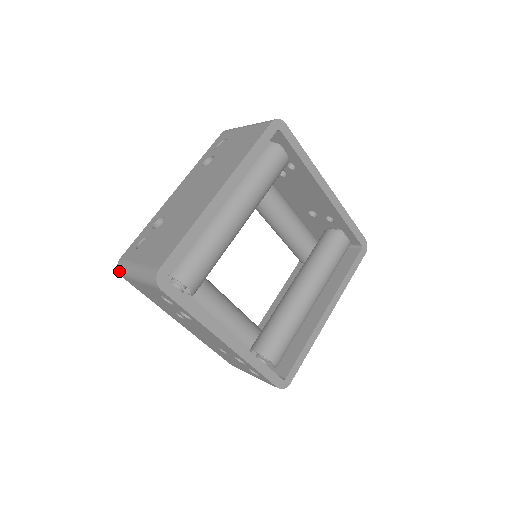
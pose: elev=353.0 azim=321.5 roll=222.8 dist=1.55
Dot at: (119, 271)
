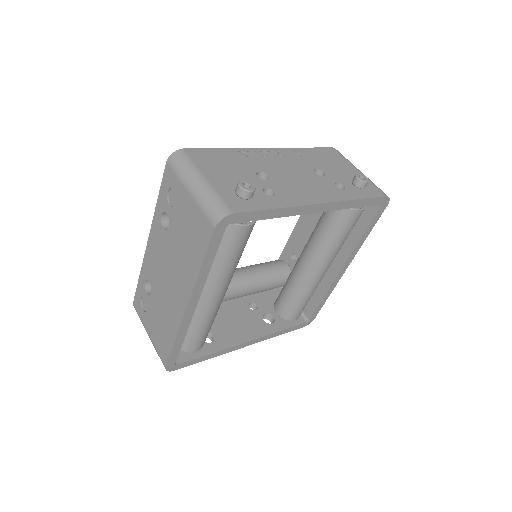
Dot at: occluded
